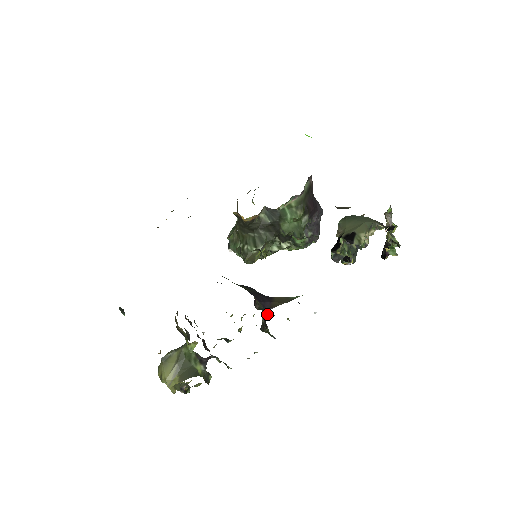
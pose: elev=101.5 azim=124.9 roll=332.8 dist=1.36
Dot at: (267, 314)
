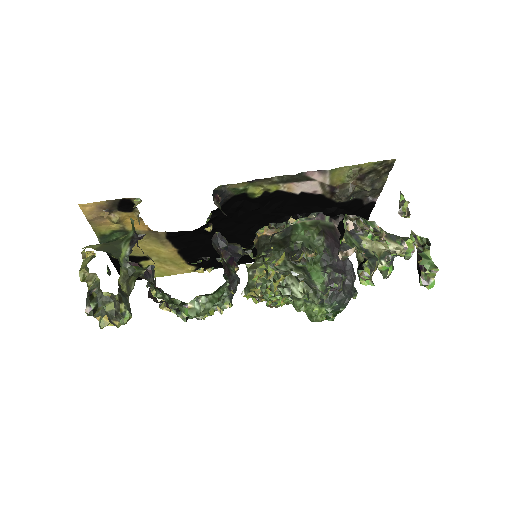
Dot at: (237, 280)
